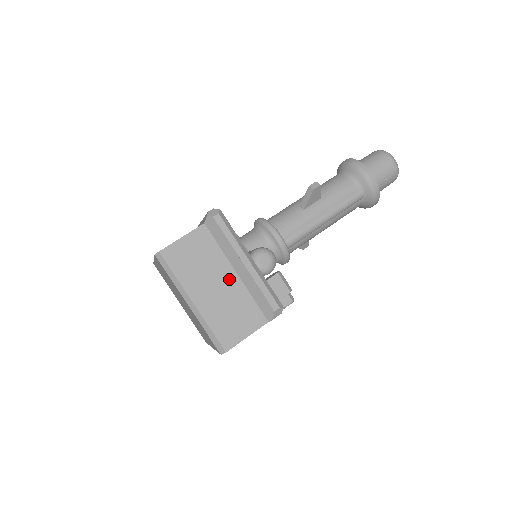
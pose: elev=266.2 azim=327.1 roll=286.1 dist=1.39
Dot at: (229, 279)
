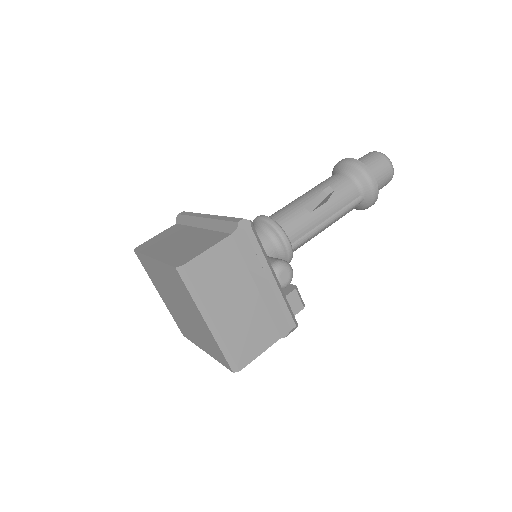
Dot at: (250, 295)
